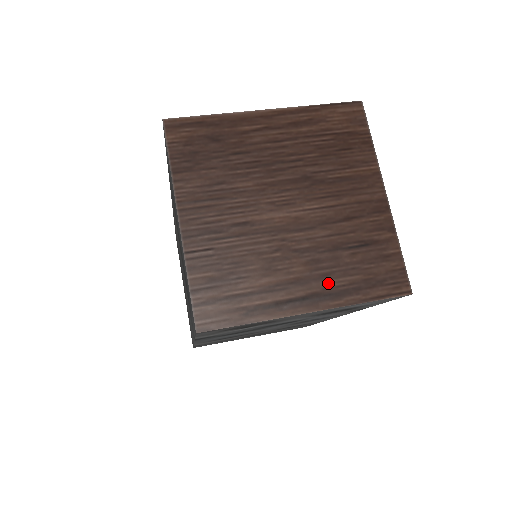
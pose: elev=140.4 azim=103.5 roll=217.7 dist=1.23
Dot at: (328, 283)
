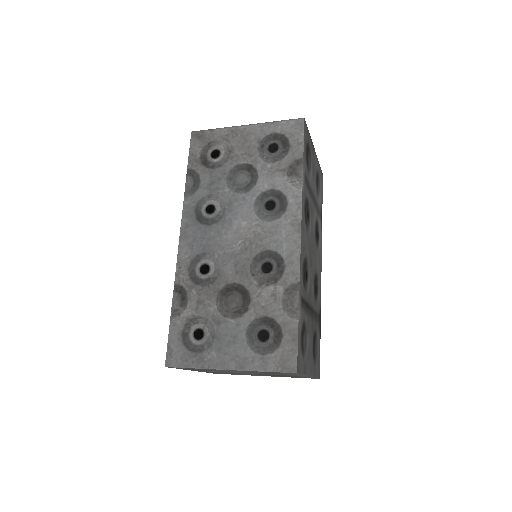
Dot at: occluded
